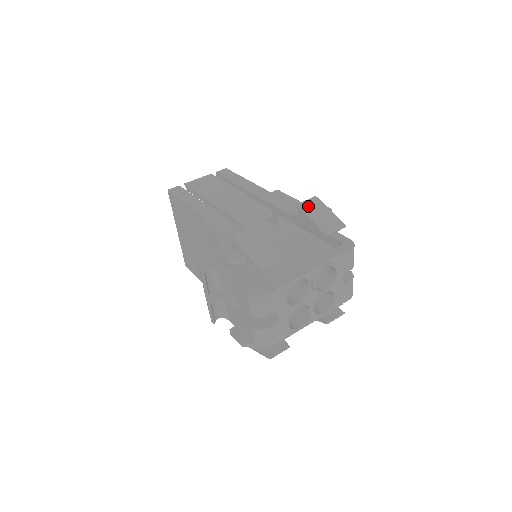
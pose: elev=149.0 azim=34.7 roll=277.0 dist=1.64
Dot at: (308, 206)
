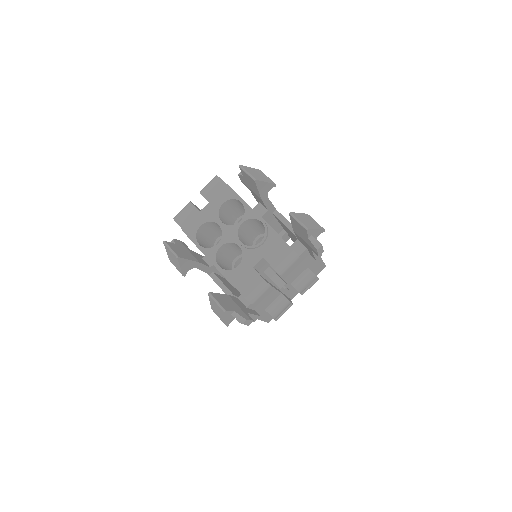
Dot at: (312, 219)
